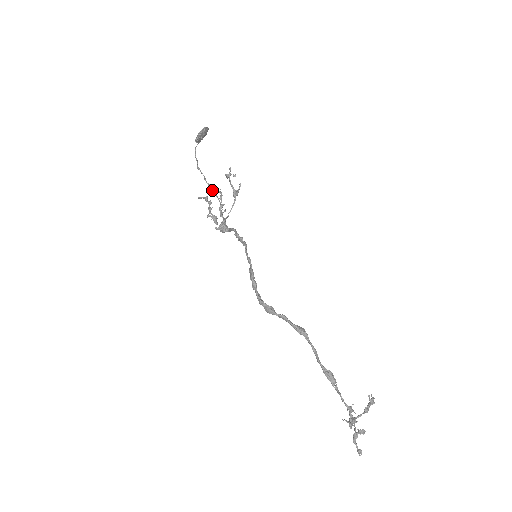
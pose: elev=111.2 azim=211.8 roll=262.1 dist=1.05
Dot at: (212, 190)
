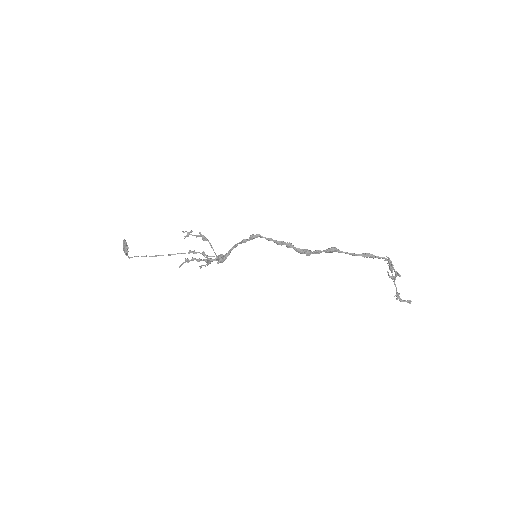
Dot at: (185, 253)
